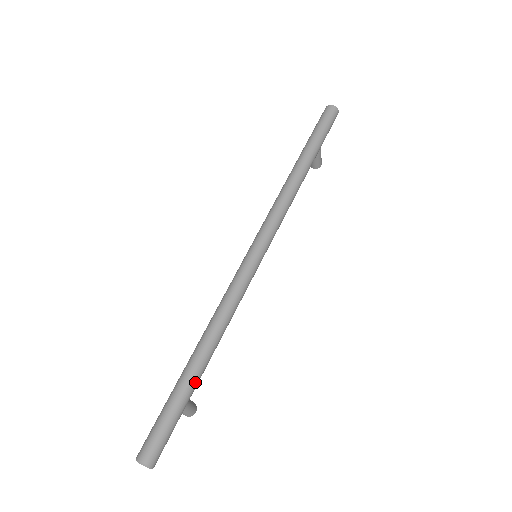
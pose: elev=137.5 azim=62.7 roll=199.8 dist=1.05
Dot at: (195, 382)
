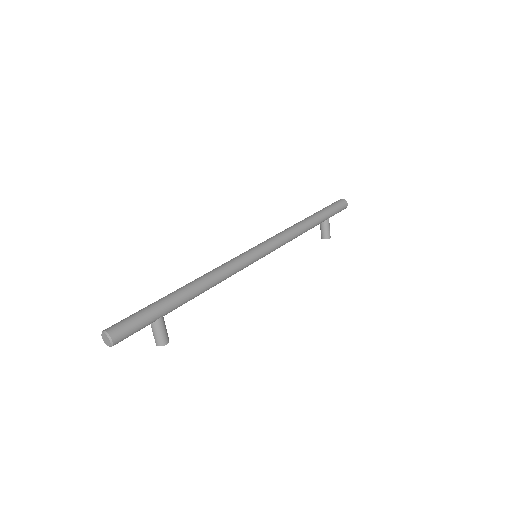
Dot at: (174, 301)
